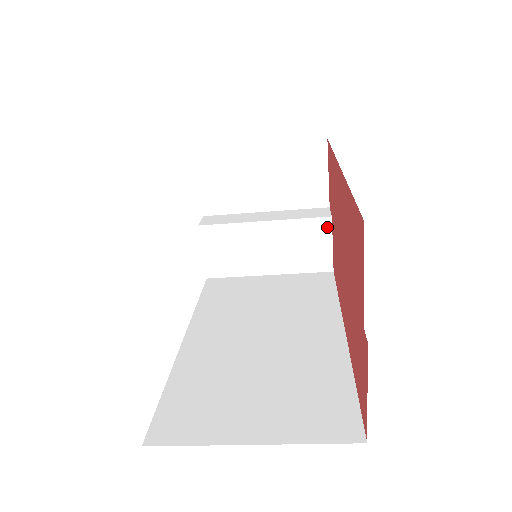
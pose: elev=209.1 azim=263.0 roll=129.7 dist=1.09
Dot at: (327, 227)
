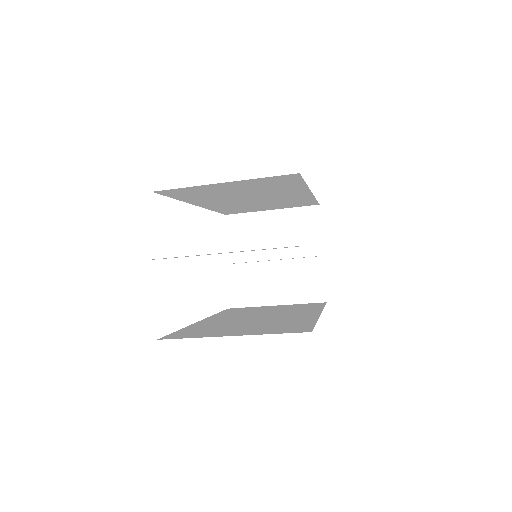
Dot at: (320, 265)
